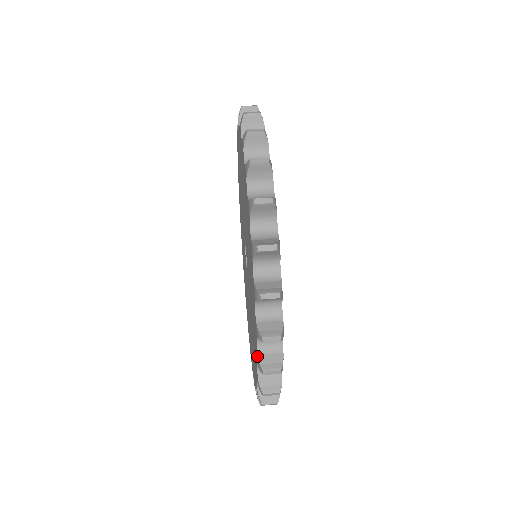
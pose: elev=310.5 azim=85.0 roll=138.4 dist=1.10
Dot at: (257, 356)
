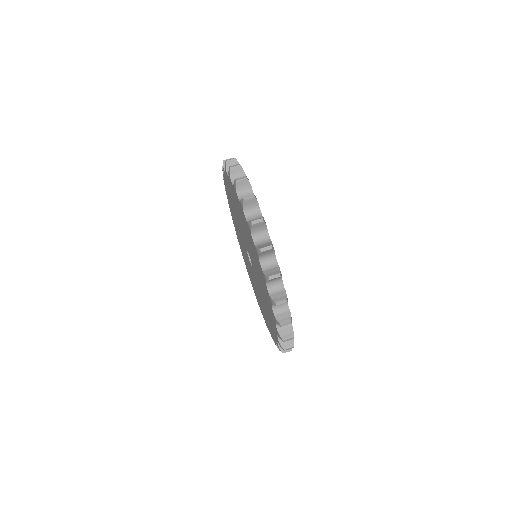
Dot at: (263, 273)
